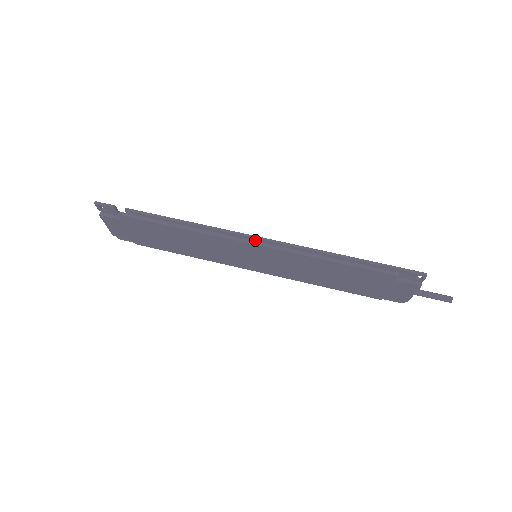
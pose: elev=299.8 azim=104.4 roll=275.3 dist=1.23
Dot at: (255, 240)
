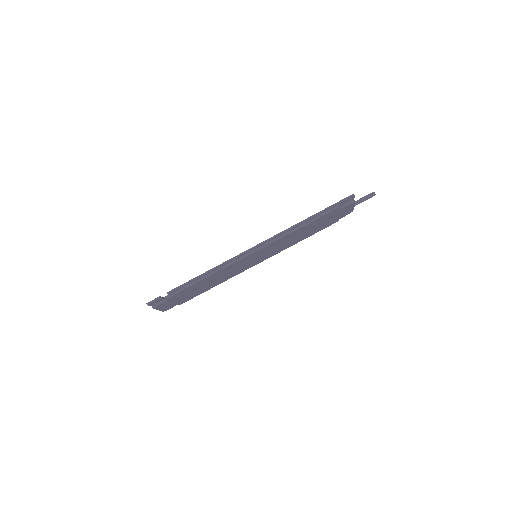
Dot at: (252, 250)
